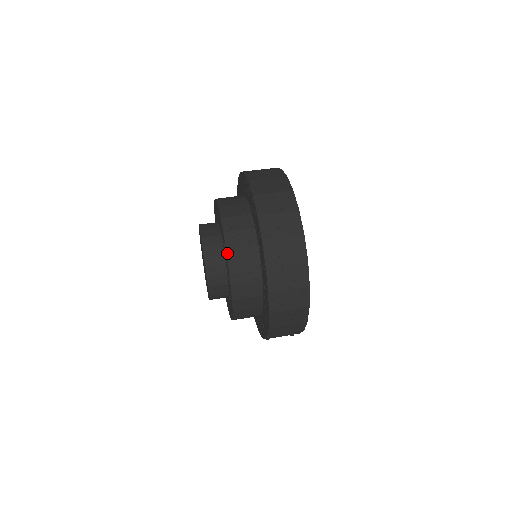
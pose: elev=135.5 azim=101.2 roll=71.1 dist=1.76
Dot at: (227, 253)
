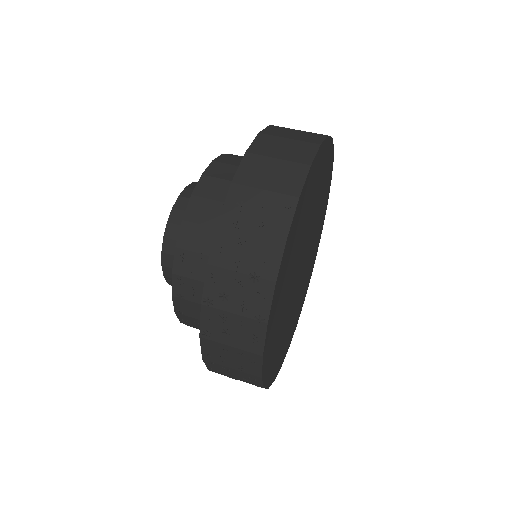
Dot at: (173, 299)
